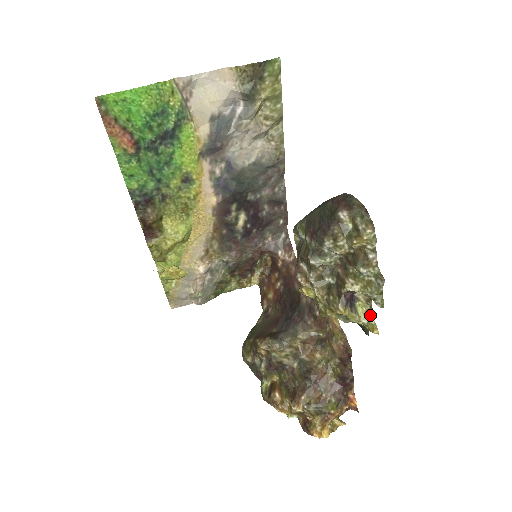
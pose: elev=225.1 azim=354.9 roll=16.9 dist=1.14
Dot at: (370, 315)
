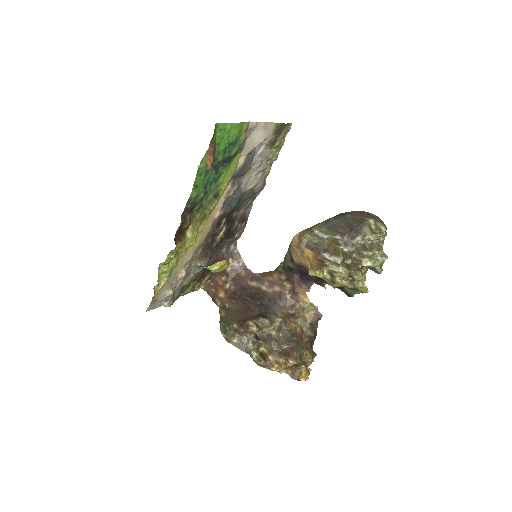
Dot at: (363, 282)
